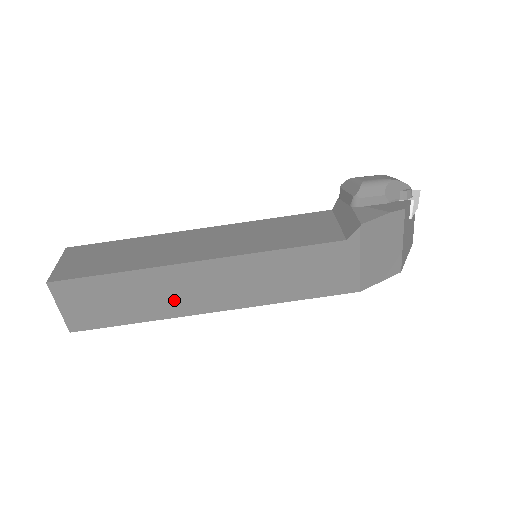
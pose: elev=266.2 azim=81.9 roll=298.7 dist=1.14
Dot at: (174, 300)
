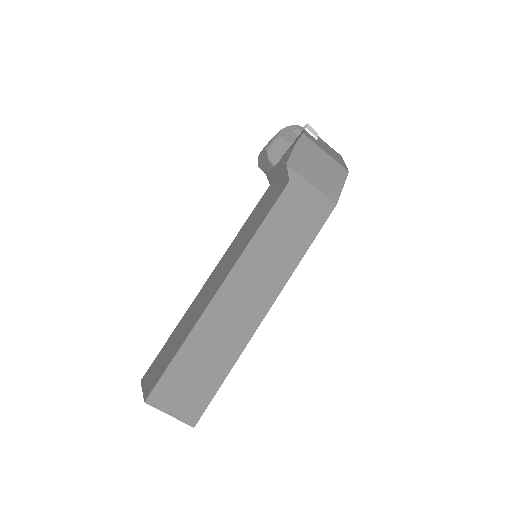
Dot at: (234, 331)
